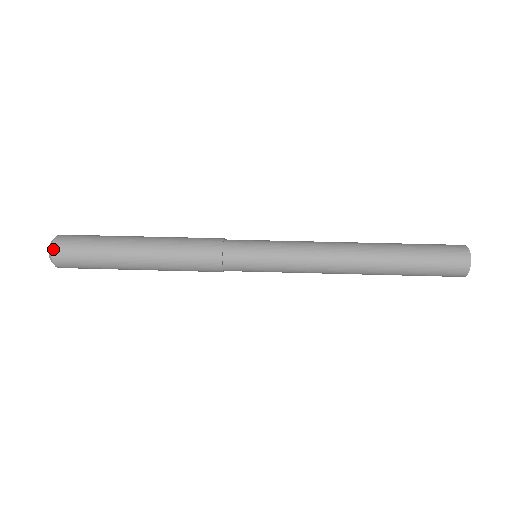
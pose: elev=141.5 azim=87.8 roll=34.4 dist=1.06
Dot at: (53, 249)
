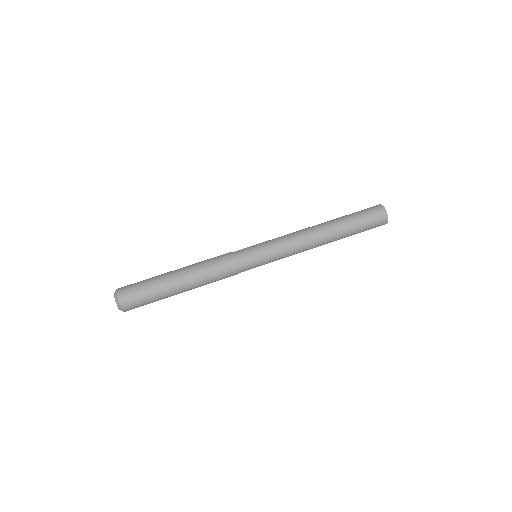
Dot at: (122, 306)
